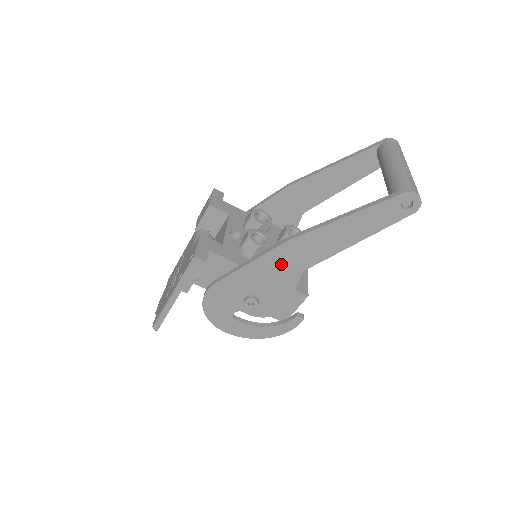
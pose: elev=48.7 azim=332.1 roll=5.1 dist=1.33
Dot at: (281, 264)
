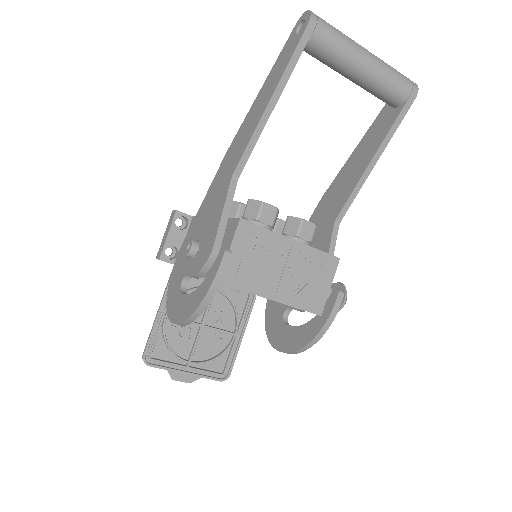
Dot at: (220, 182)
